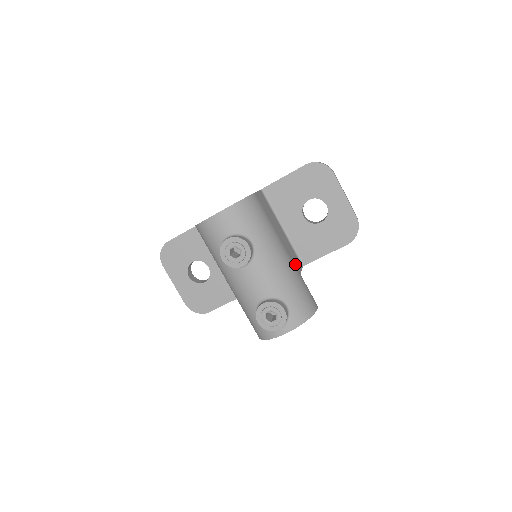
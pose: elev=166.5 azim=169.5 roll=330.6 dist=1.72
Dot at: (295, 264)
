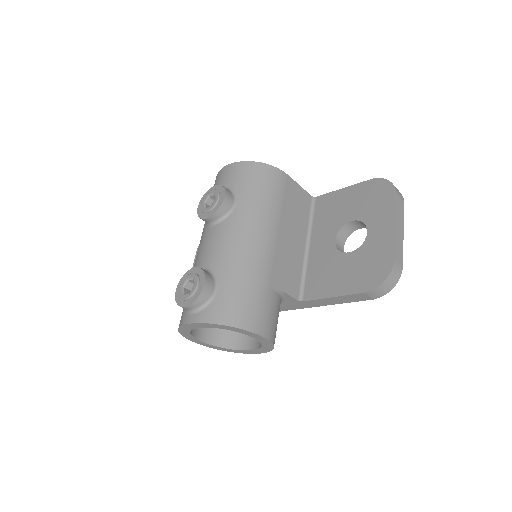
Dot at: (278, 272)
